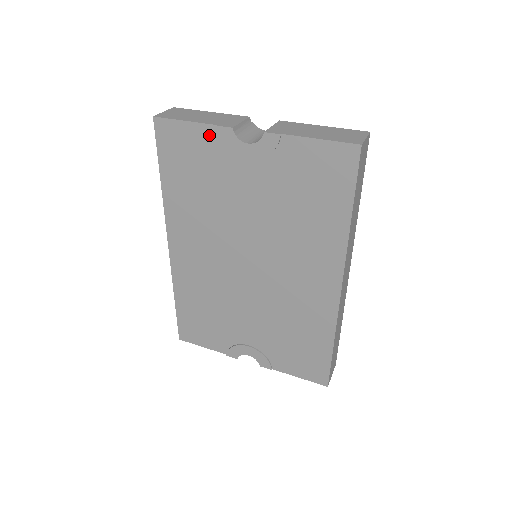
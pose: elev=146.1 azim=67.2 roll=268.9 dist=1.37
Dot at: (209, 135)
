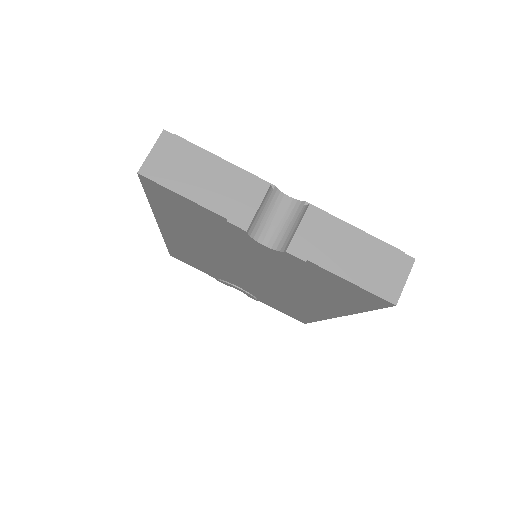
Dot at: (215, 217)
